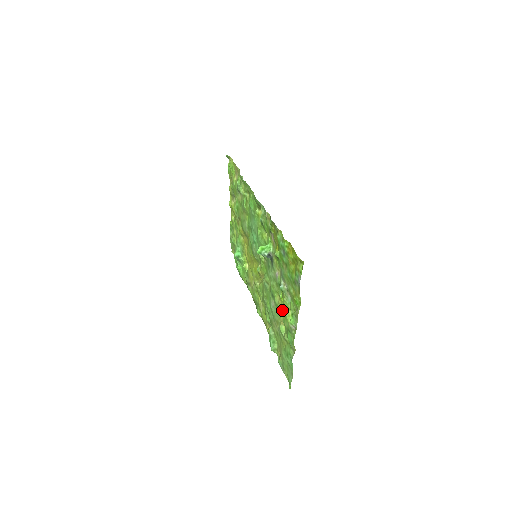
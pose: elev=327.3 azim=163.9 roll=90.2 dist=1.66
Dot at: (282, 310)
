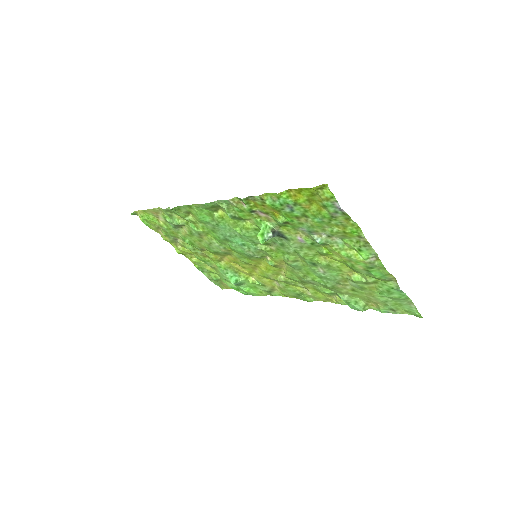
Dot at: (341, 261)
